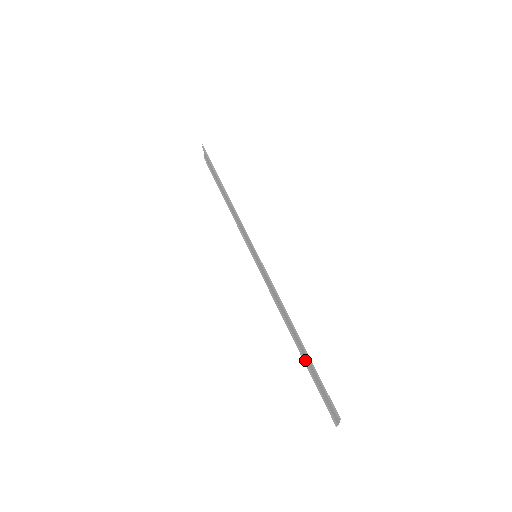
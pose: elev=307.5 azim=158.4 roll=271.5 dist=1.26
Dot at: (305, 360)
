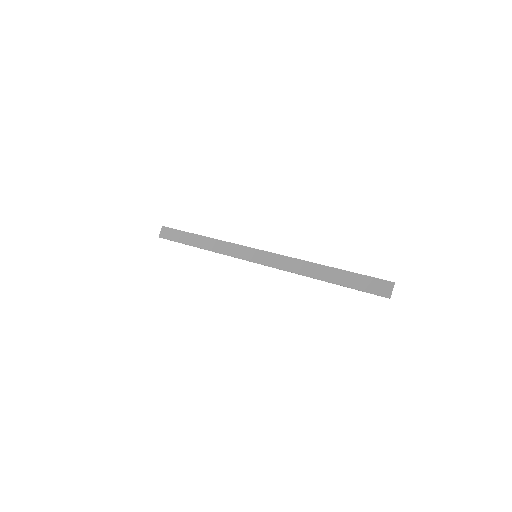
Dot at: occluded
